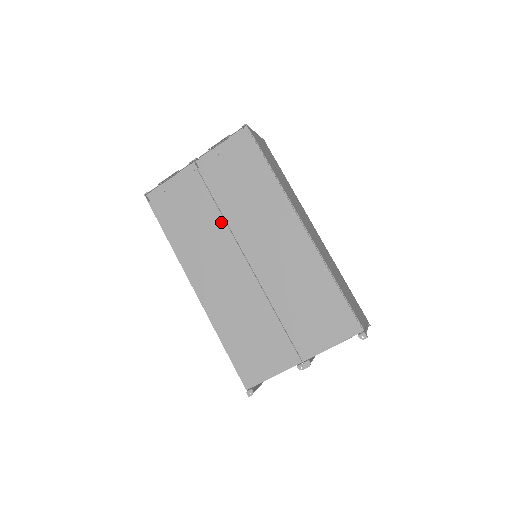
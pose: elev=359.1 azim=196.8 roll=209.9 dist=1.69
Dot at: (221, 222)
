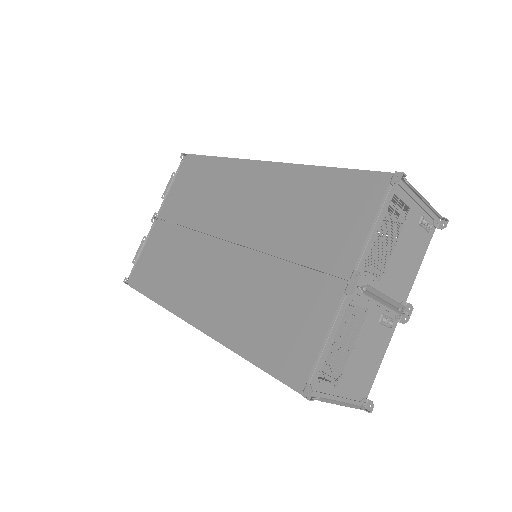
Dot at: (190, 235)
